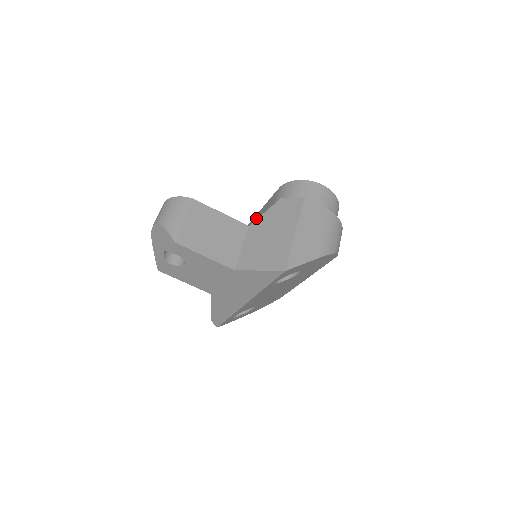
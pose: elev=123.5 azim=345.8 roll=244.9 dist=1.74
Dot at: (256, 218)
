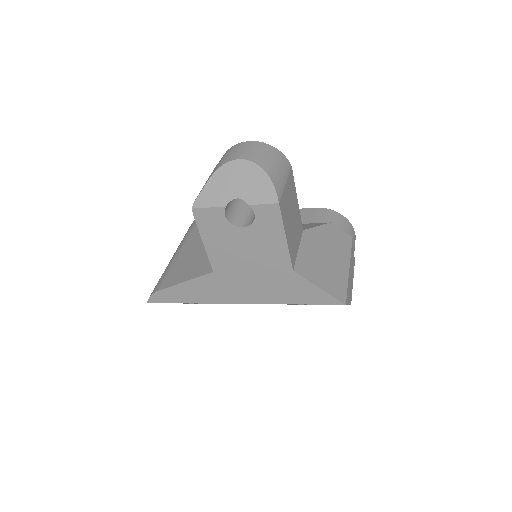
Dot at: occluded
